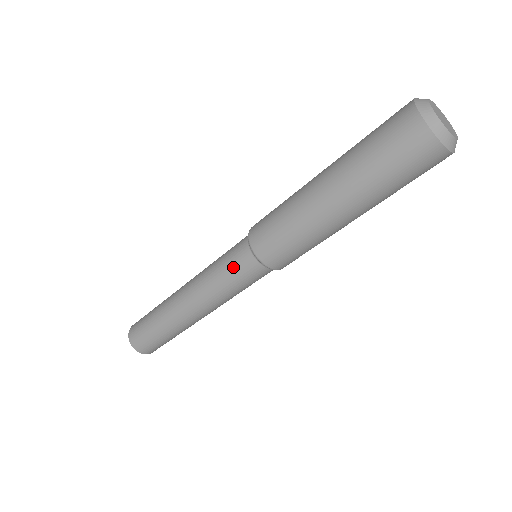
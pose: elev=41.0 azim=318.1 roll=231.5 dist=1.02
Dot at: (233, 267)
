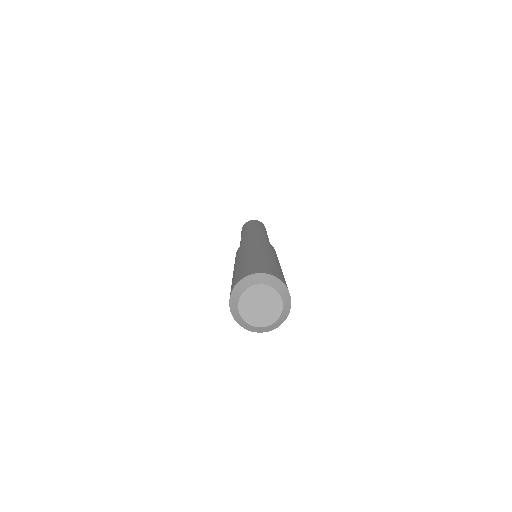
Dot at: occluded
